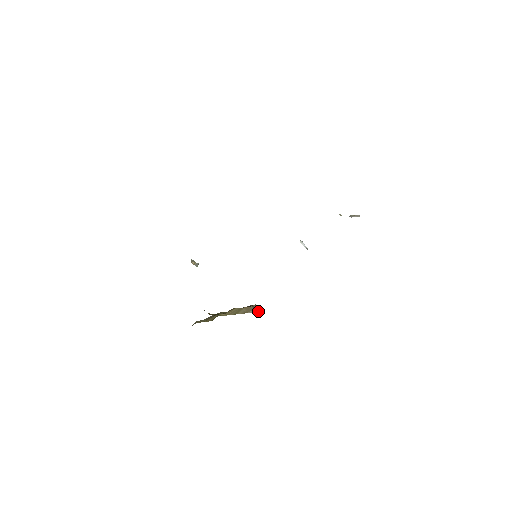
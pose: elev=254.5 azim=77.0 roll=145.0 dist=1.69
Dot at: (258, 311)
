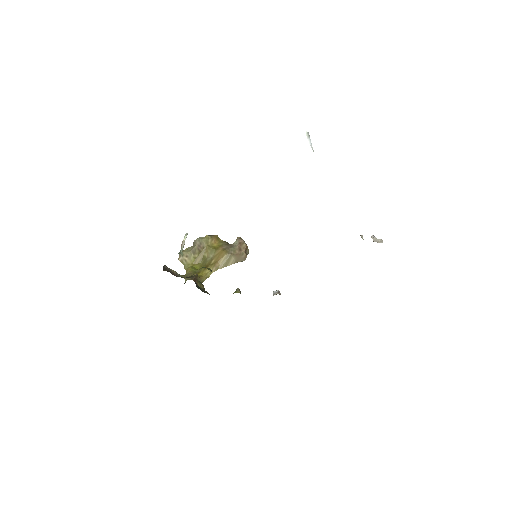
Dot at: (248, 253)
